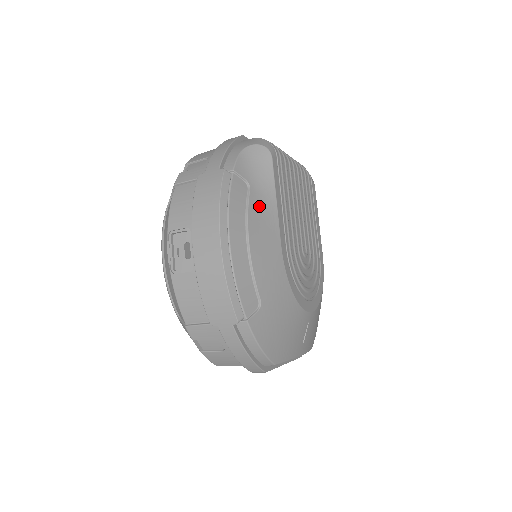
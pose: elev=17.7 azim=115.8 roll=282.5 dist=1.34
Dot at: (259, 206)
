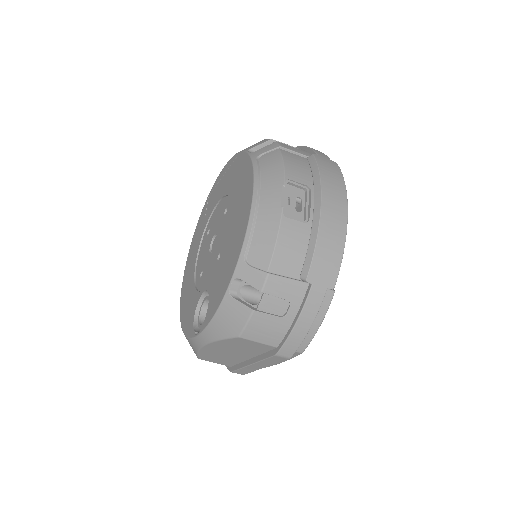
Dot at: occluded
